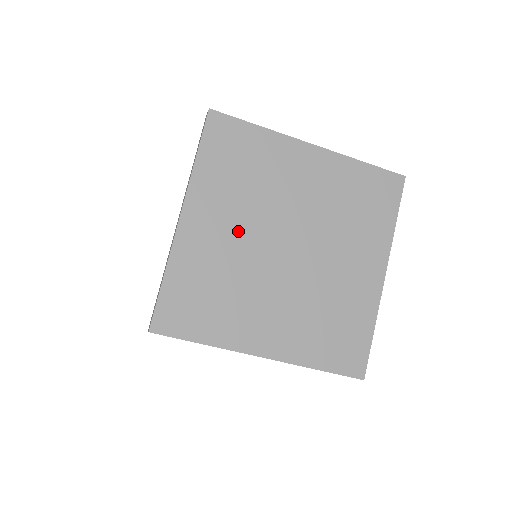
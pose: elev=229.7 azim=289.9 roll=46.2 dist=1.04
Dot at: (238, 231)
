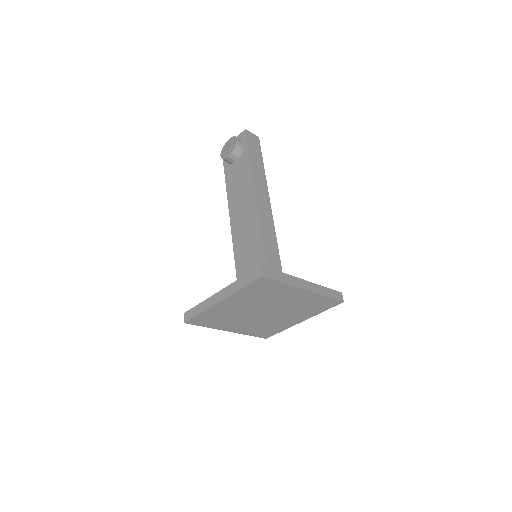
Dot at: (245, 307)
